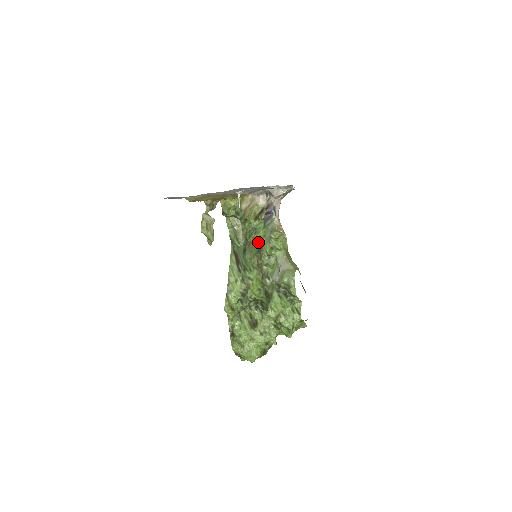
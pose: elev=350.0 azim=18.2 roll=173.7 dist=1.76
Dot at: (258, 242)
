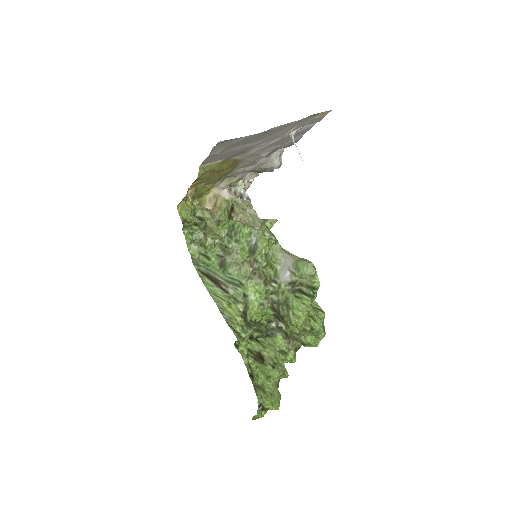
Dot at: (243, 244)
